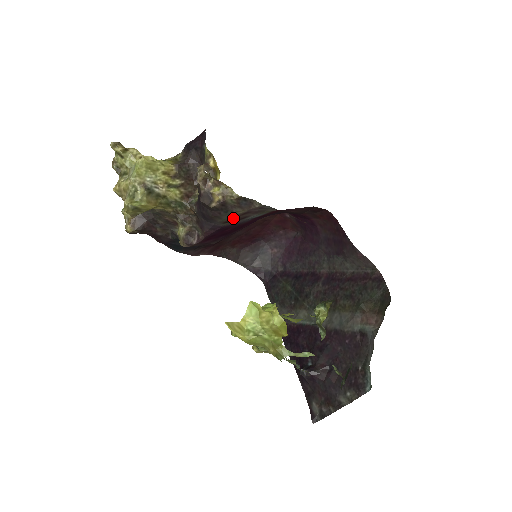
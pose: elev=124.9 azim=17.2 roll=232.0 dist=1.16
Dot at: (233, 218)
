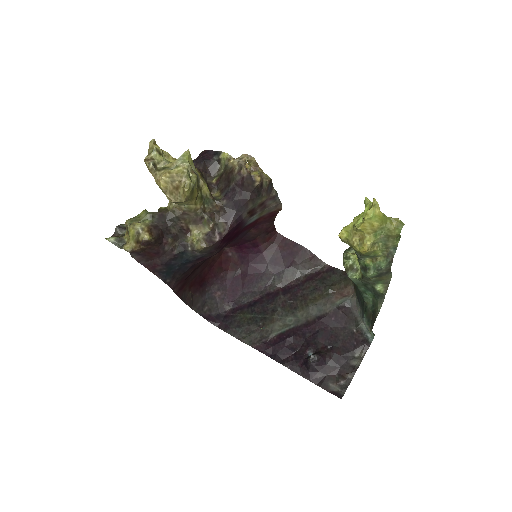
Dot at: (255, 208)
